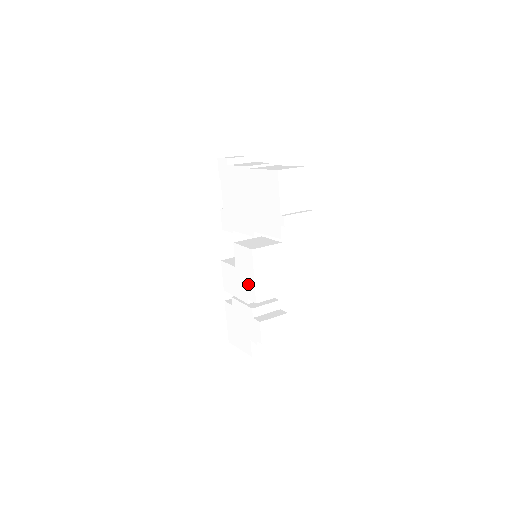
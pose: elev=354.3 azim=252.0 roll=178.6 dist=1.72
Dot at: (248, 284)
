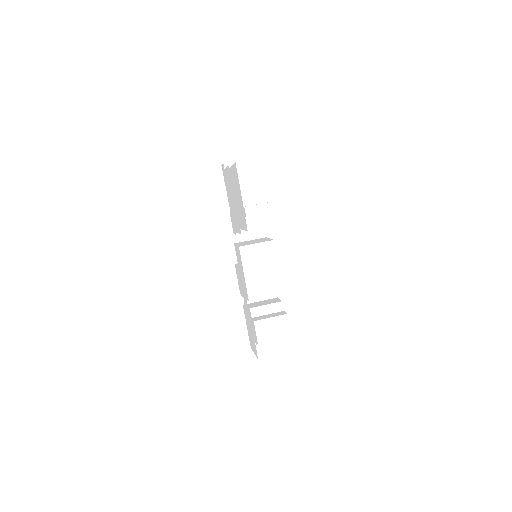
Dot at: (244, 283)
